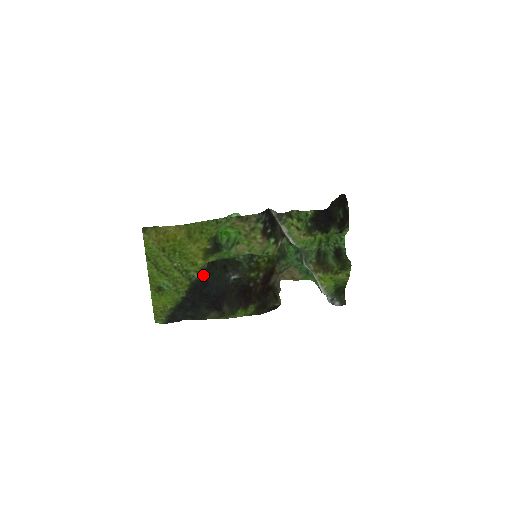
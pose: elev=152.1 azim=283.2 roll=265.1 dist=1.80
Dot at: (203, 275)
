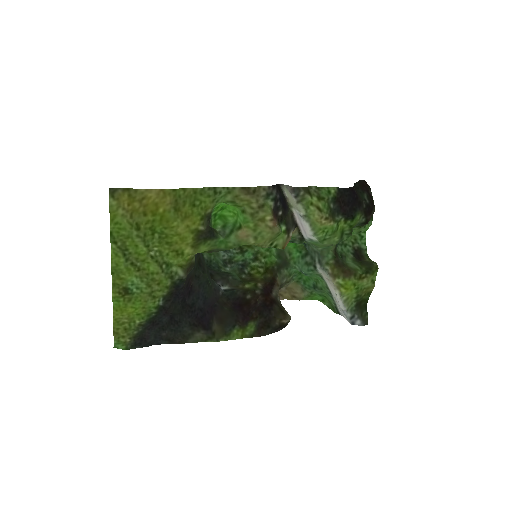
Dot at: (188, 275)
